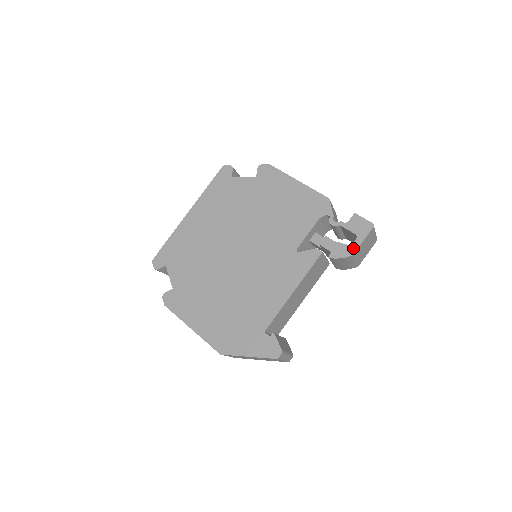
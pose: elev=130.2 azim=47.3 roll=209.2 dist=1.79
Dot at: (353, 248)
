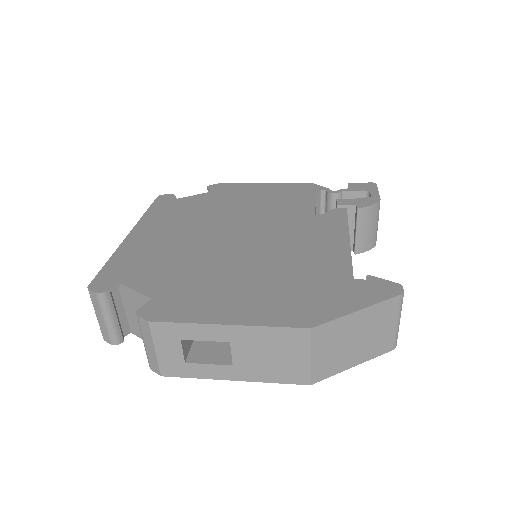
Dot at: (375, 197)
